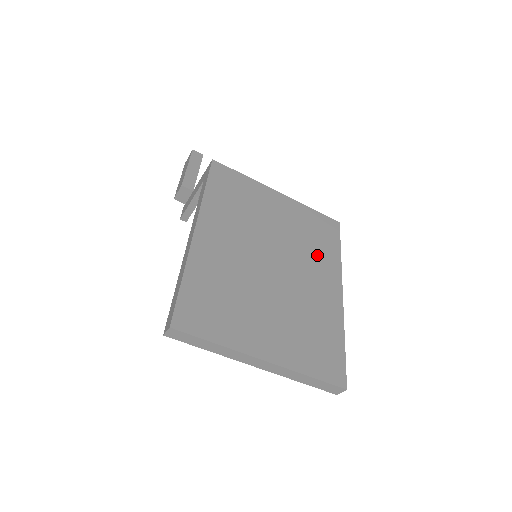
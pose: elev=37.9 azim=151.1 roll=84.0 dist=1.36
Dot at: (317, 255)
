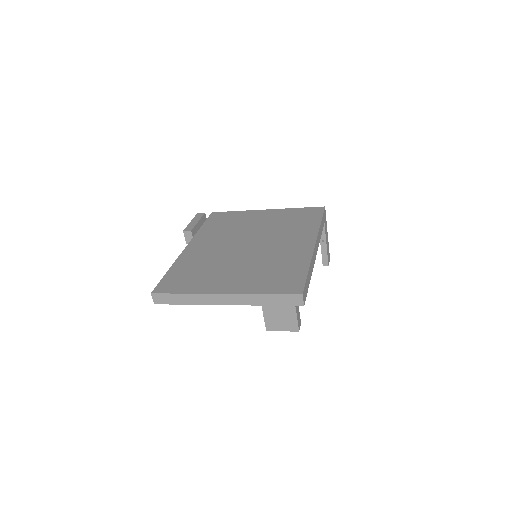
Dot at: (294, 230)
